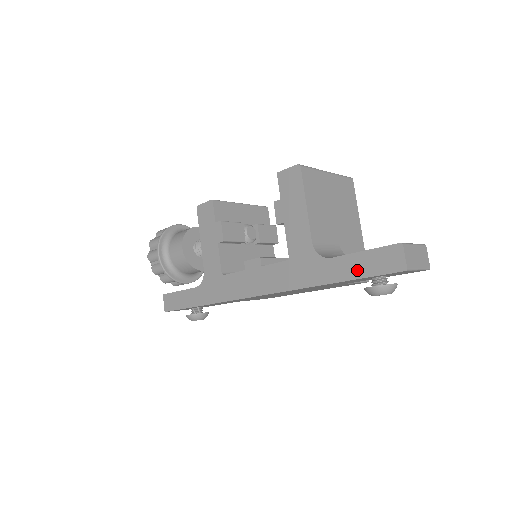
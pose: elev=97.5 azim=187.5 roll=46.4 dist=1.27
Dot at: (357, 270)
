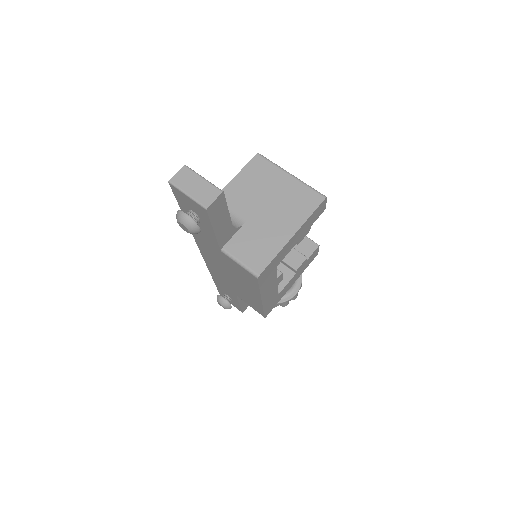
Dot at: occluded
